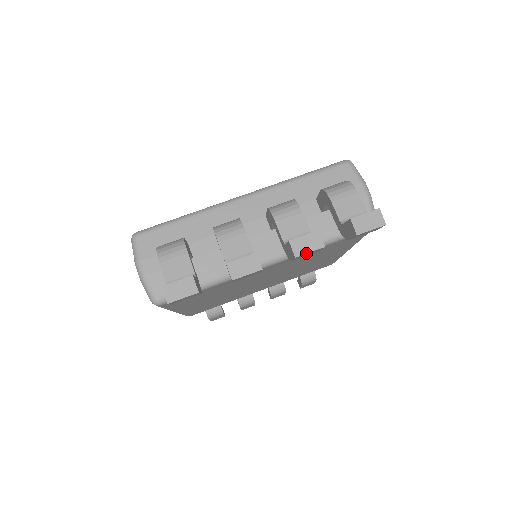
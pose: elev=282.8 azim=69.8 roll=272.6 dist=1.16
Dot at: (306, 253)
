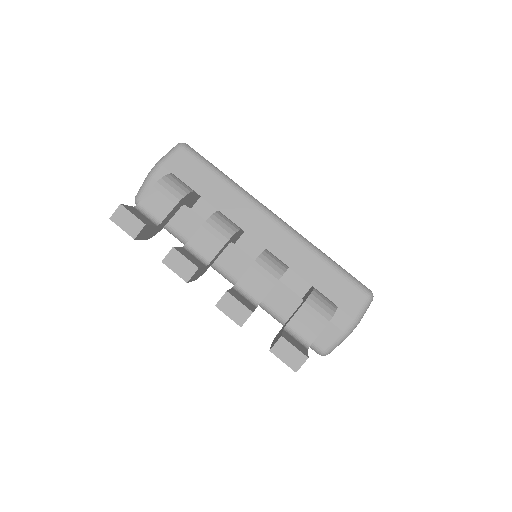
Dot at: (225, 313)
